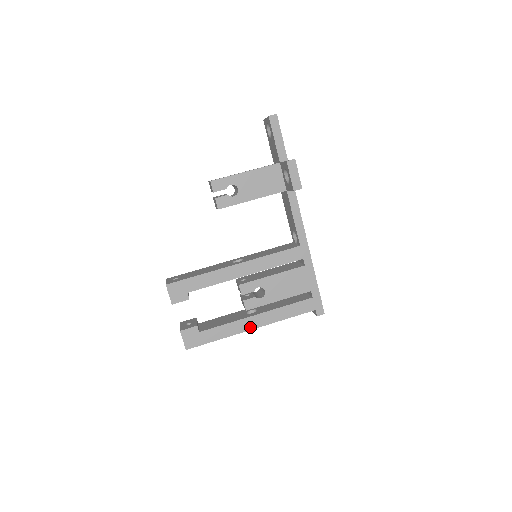
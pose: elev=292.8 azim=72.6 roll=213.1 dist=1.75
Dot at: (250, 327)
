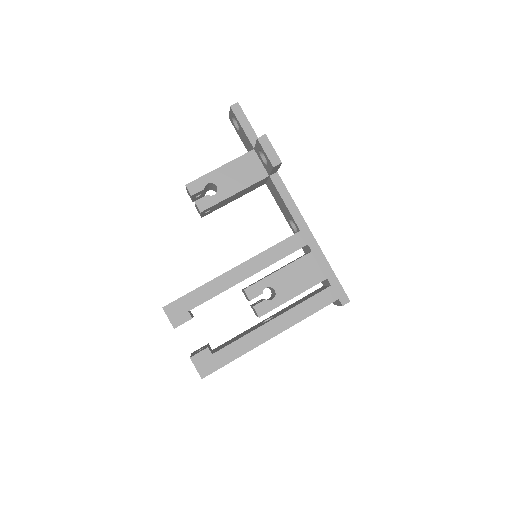
Dot at: (269, 336)
